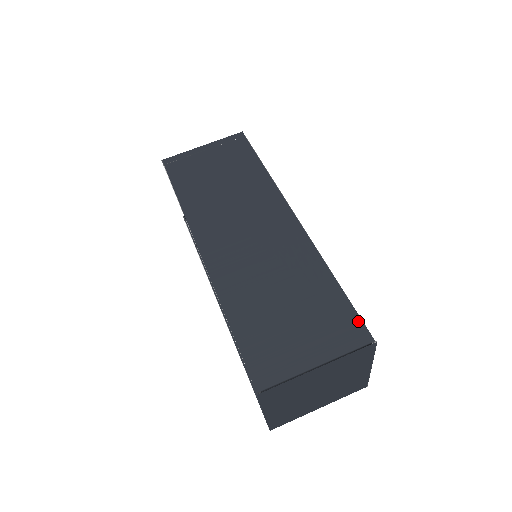
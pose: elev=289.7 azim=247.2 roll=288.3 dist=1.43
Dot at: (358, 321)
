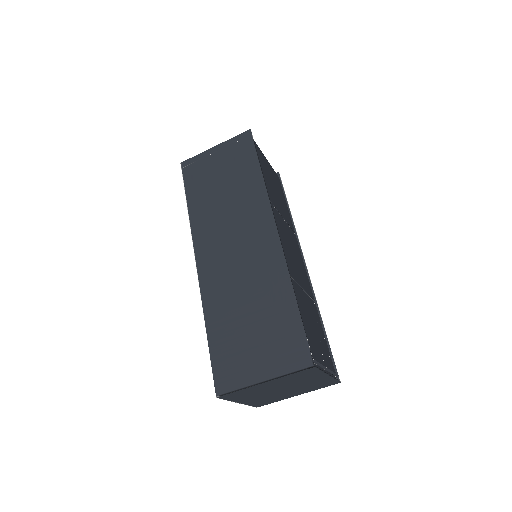
Dot at: (305, 345)
